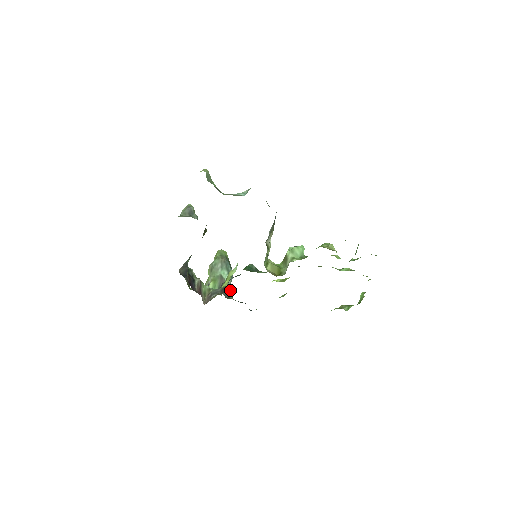
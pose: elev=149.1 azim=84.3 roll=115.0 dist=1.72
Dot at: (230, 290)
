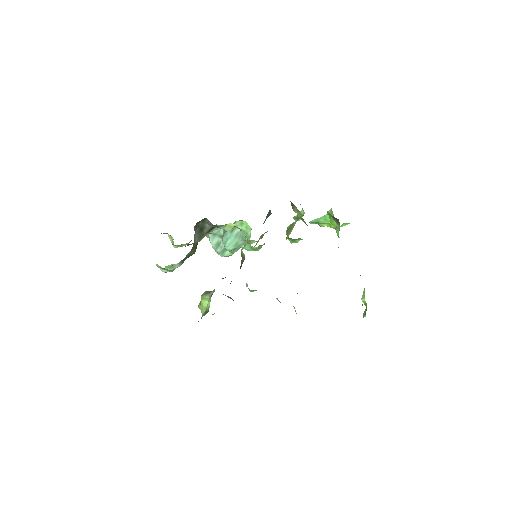
Dot at: occluded
